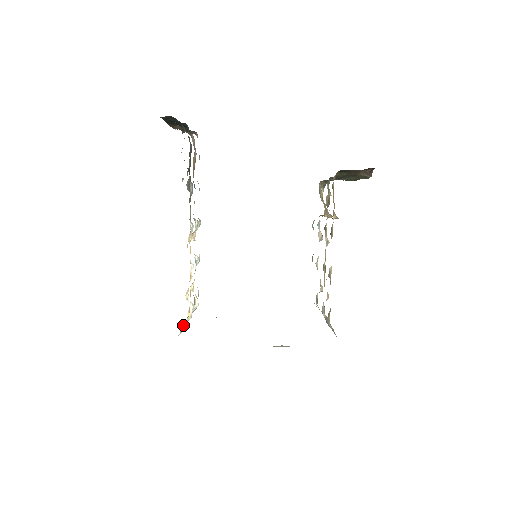
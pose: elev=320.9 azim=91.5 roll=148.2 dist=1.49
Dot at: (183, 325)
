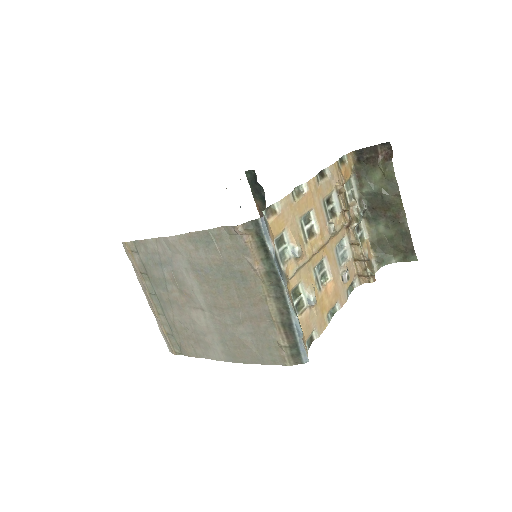
Dot at: occluded
